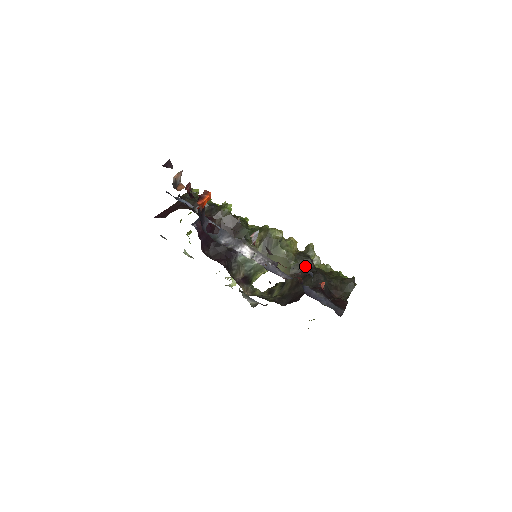
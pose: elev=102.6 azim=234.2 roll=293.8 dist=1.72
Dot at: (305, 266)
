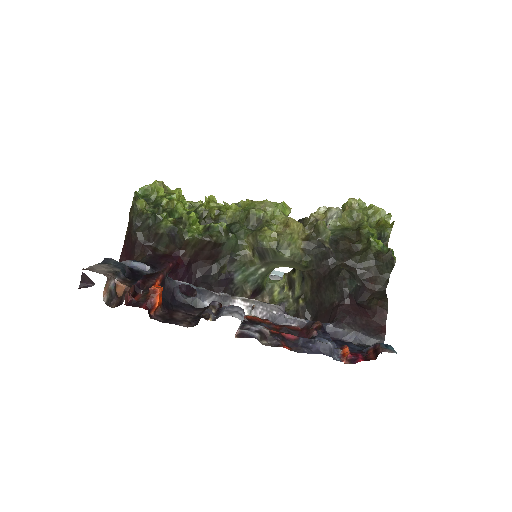
Dot at: (321, 260)
